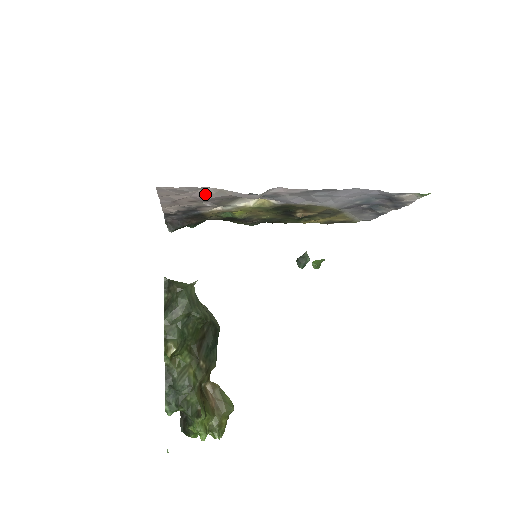
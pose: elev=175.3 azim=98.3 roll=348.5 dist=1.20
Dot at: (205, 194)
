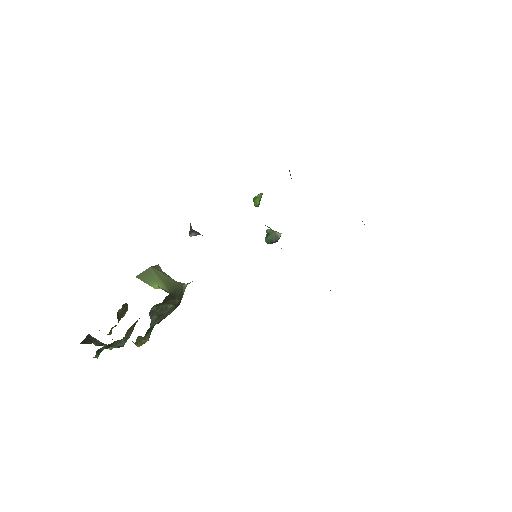
Dot at: occluded
